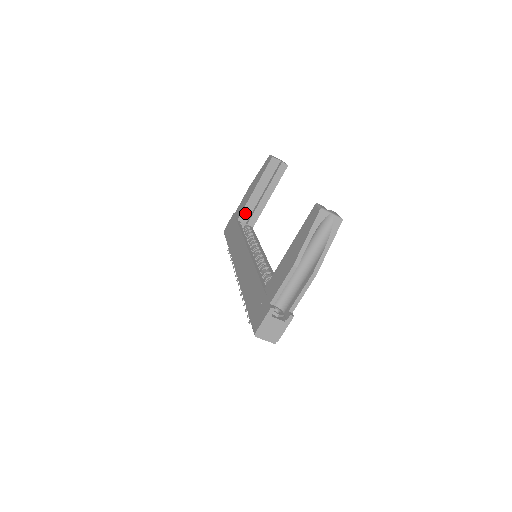
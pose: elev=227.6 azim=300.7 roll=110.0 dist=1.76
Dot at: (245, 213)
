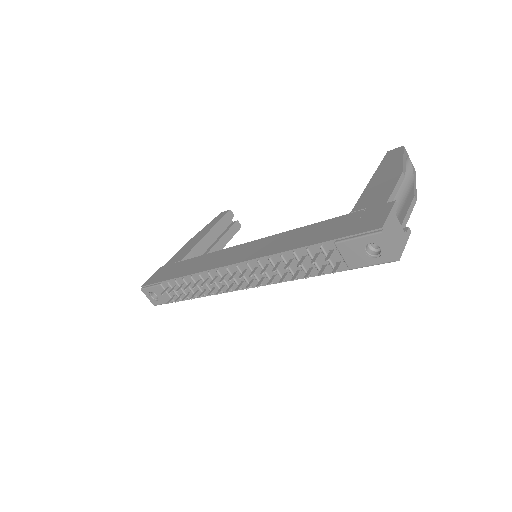
Dot at: (191, 256)
